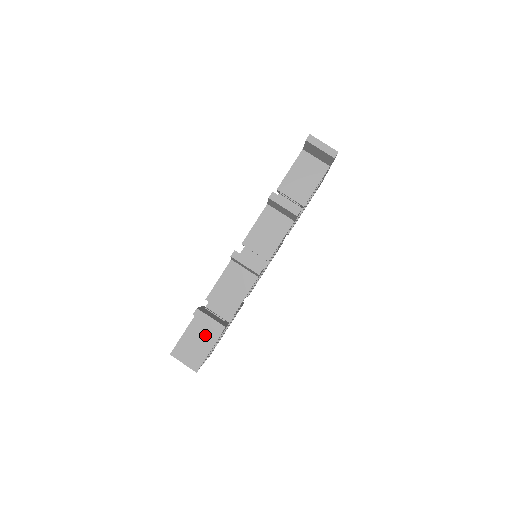
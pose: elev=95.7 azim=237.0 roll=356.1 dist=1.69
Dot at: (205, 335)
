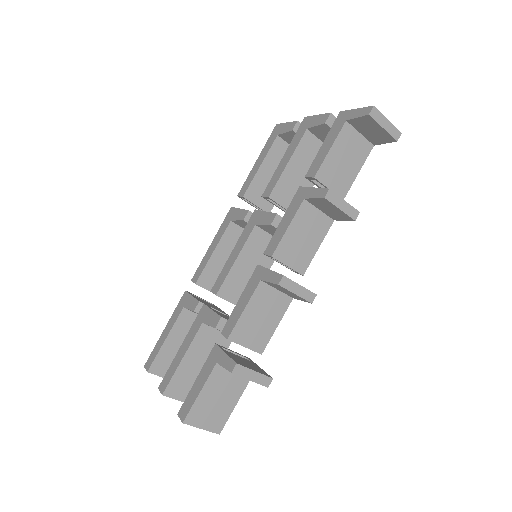
Dot at: (230, 386)
